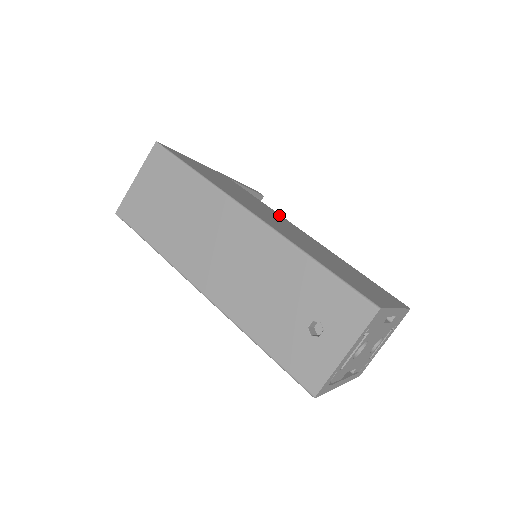
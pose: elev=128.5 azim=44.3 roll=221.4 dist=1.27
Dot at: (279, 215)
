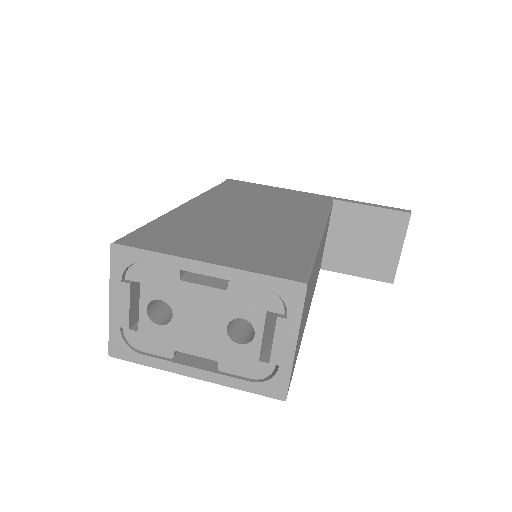
Dot at: (316, 215)
